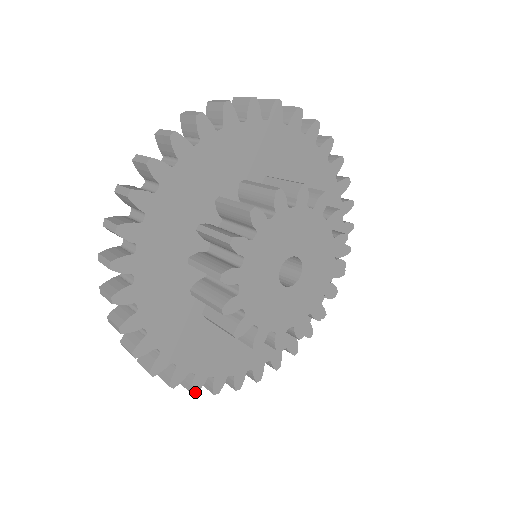
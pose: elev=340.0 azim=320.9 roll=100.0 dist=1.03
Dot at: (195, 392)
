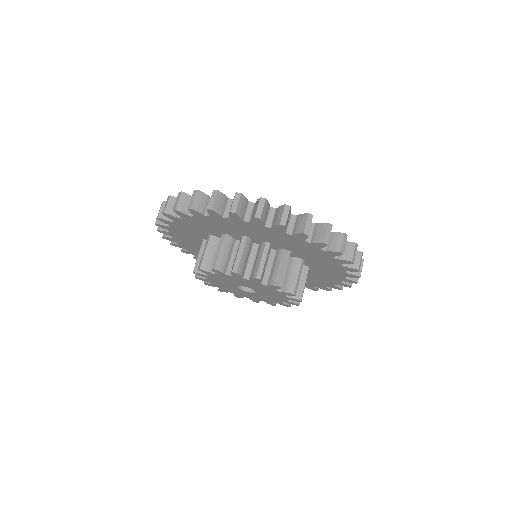
Dot at: occluded
